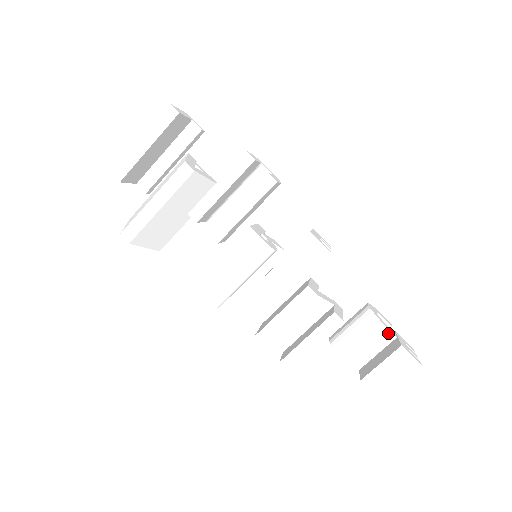
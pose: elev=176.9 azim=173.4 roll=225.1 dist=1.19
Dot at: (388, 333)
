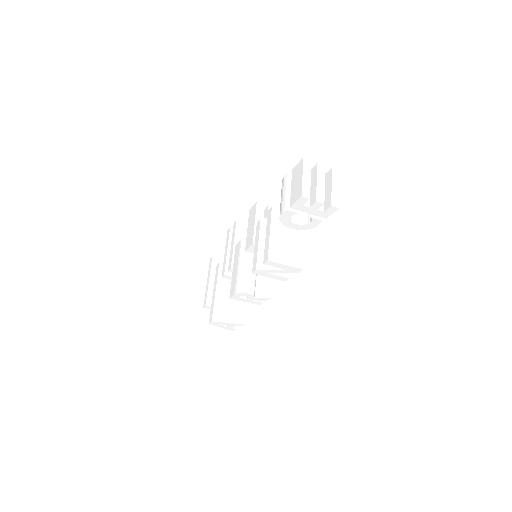
Dot at: (285, 177)
